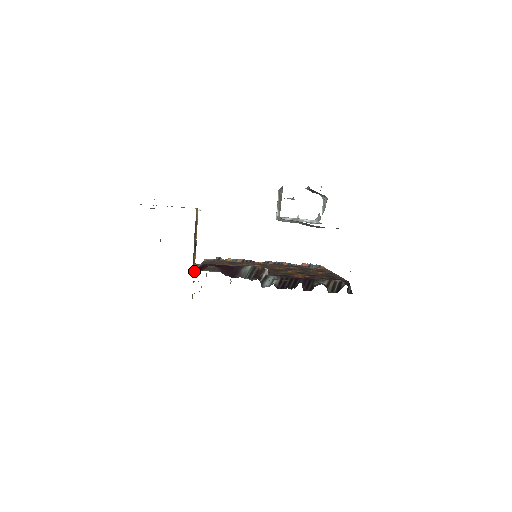
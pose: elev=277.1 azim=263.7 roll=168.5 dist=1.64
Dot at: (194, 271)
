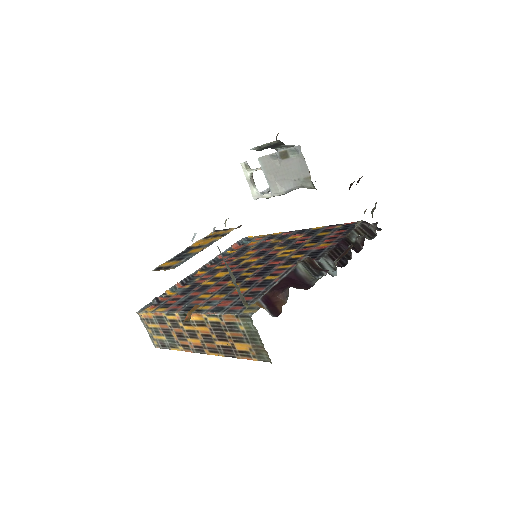
Dot at: (269, 312)
